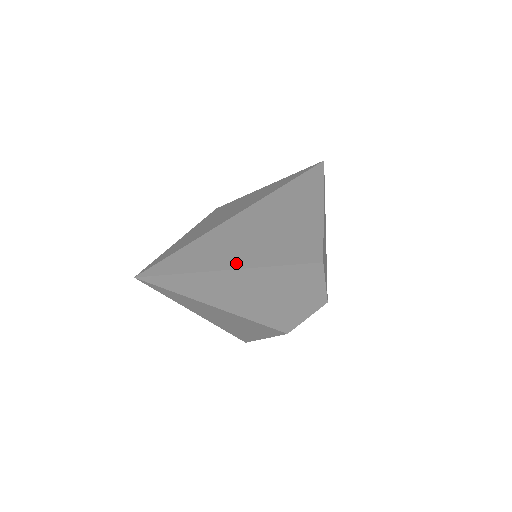
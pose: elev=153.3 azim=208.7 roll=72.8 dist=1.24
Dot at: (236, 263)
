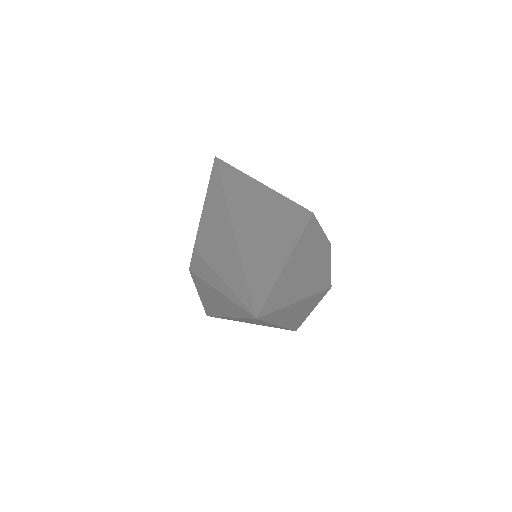
Dot at: (282, 255)
